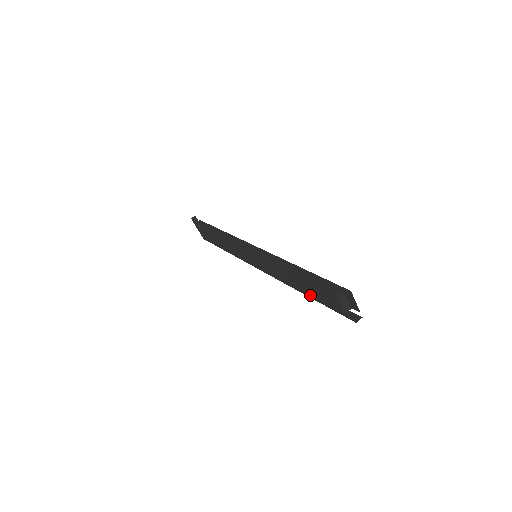
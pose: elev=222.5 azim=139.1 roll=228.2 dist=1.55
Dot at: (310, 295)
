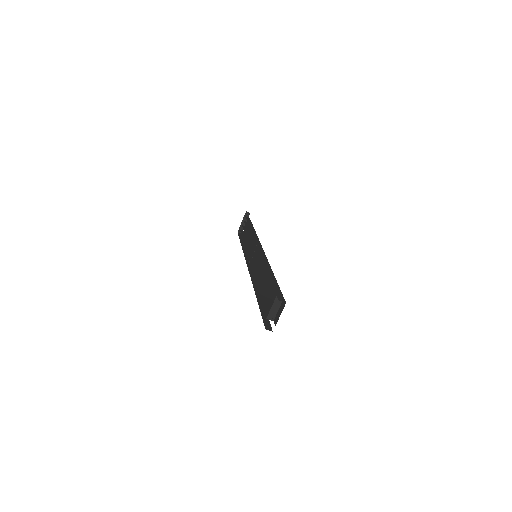
Dot at: (259, 299)
